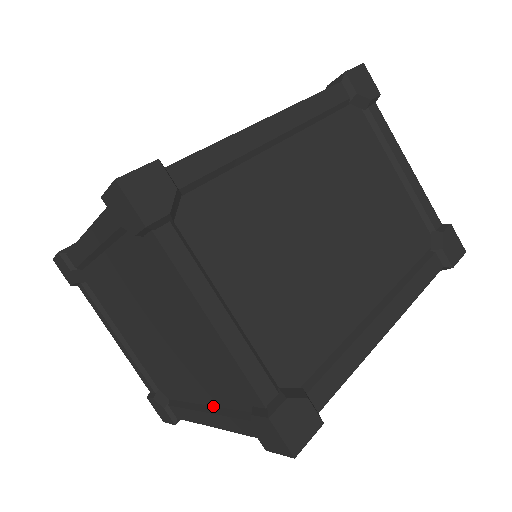
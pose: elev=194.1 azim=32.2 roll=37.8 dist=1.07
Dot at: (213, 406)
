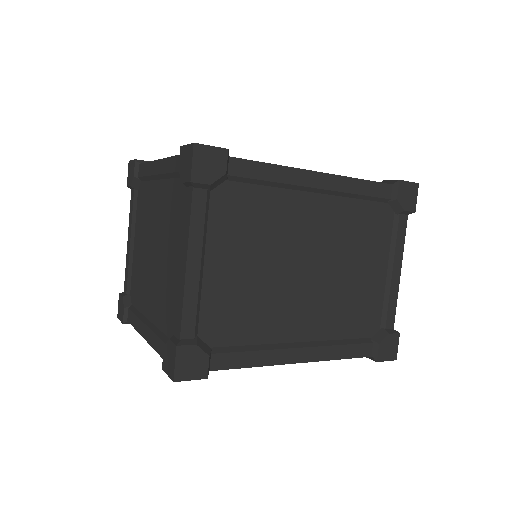
Dot at: (154, 324)
